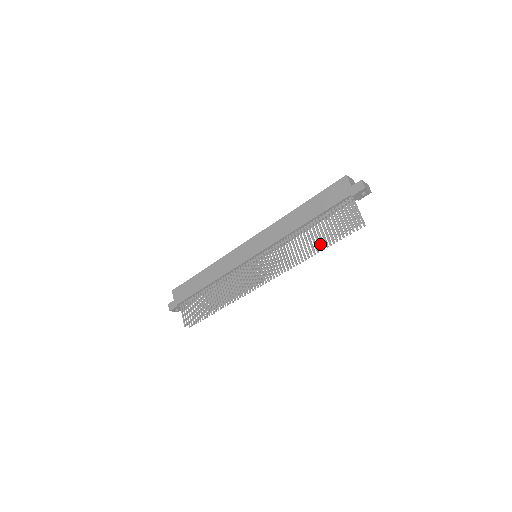
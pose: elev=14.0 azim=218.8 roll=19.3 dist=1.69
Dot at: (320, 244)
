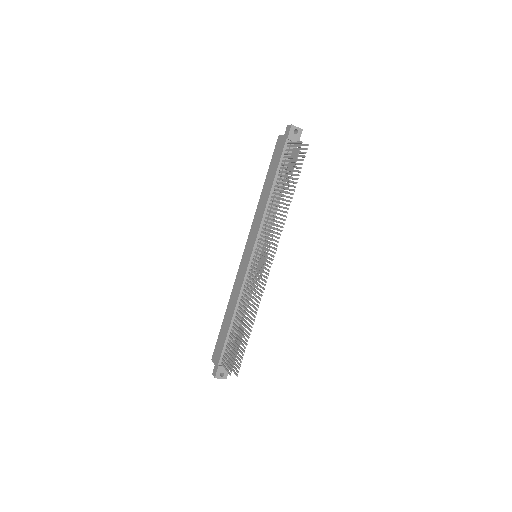
Dot at: (287, 187)
